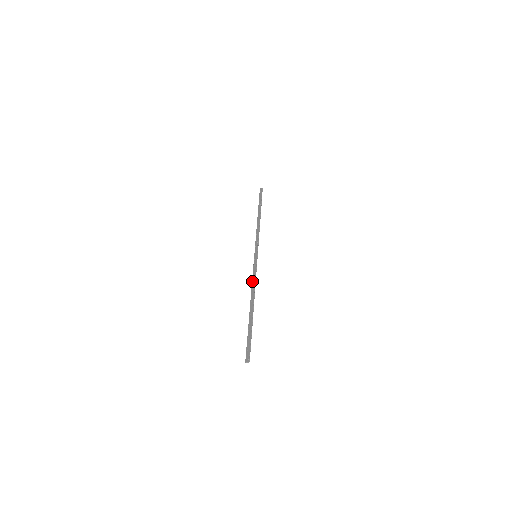
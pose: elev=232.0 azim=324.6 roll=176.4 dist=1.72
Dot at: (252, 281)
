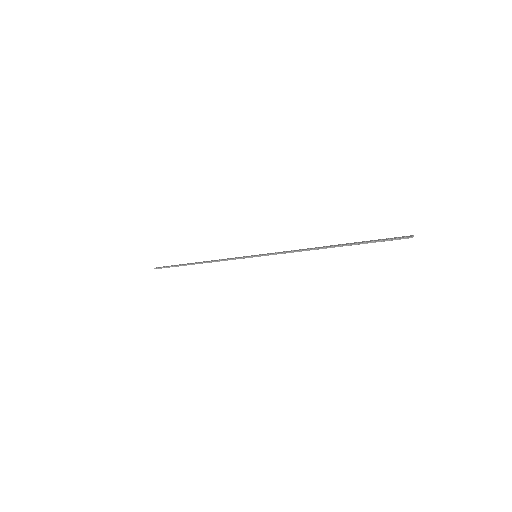
Dot at: (292, 251)
